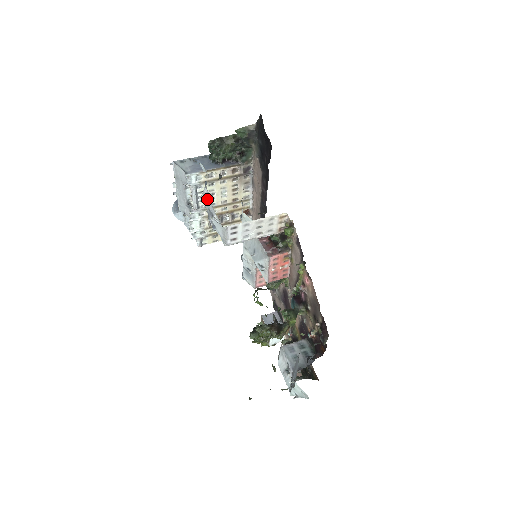
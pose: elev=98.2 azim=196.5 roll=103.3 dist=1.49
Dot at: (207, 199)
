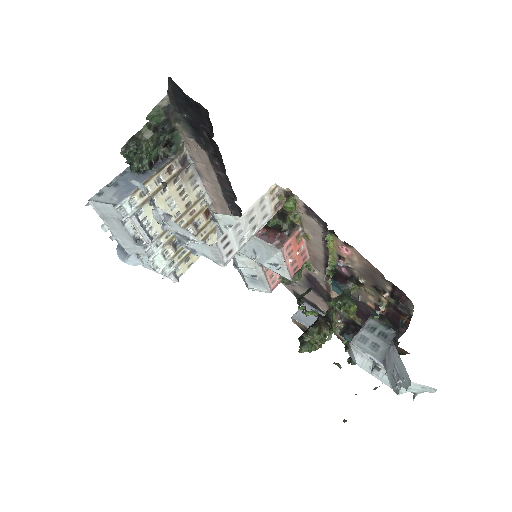
Dot at: (168, 222)
